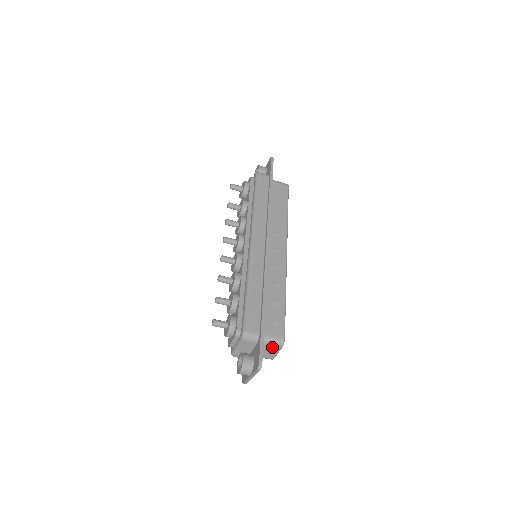
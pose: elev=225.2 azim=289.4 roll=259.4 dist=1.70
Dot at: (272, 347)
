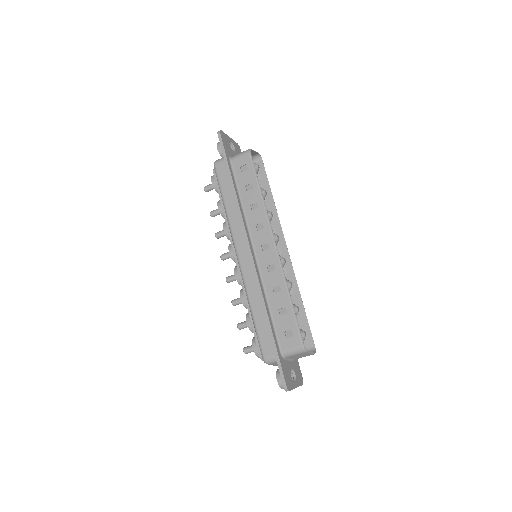
Dot at: (299, 354)
